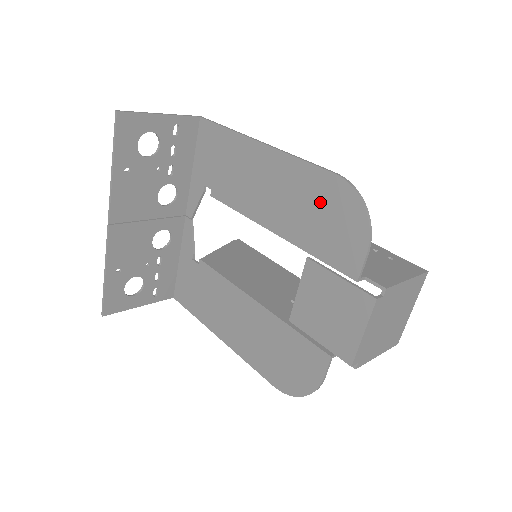
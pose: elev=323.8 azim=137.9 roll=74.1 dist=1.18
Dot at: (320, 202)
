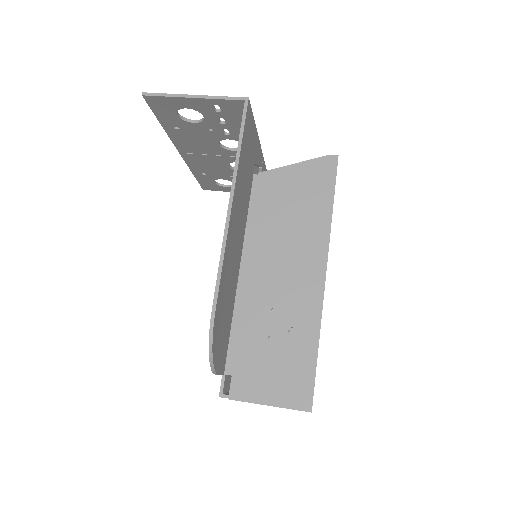
Dot at: occluded
